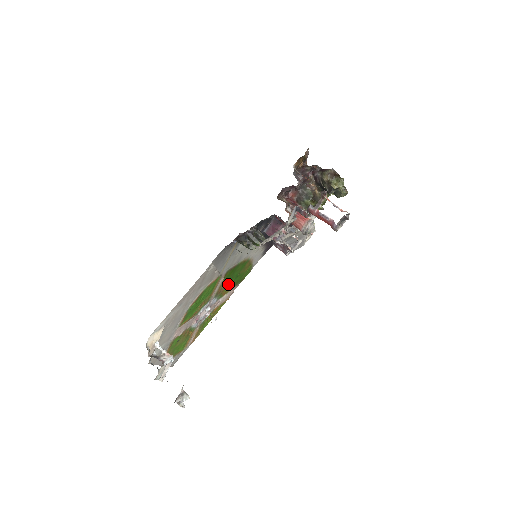
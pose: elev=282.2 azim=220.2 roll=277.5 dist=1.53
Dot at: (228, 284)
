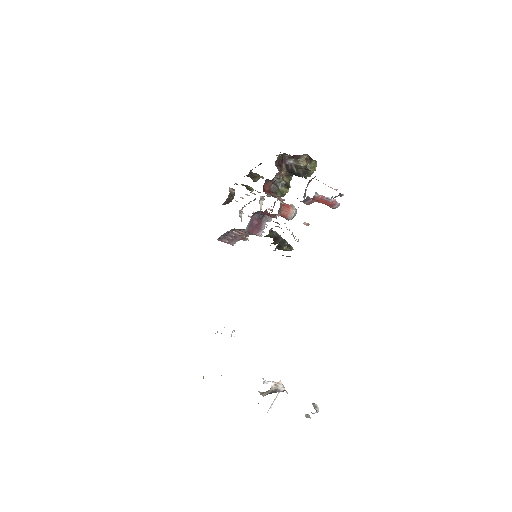
Dot at: occluded
